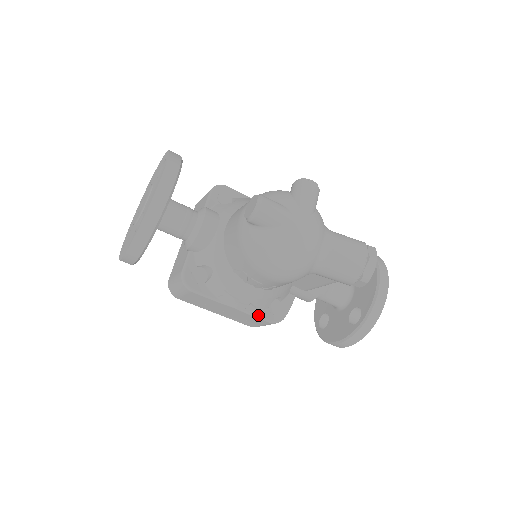
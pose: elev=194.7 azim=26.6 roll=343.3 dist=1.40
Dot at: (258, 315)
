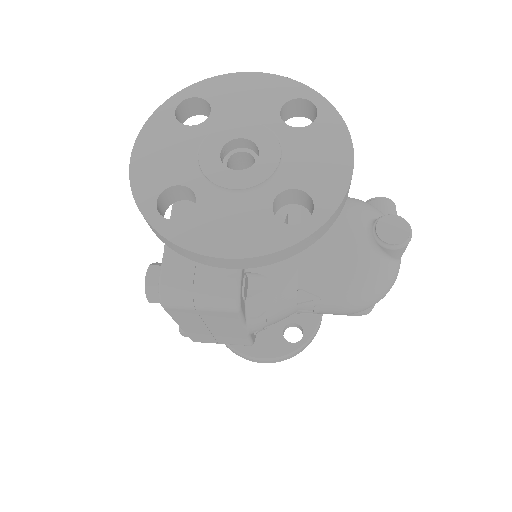
Dot at: (252, 338)
